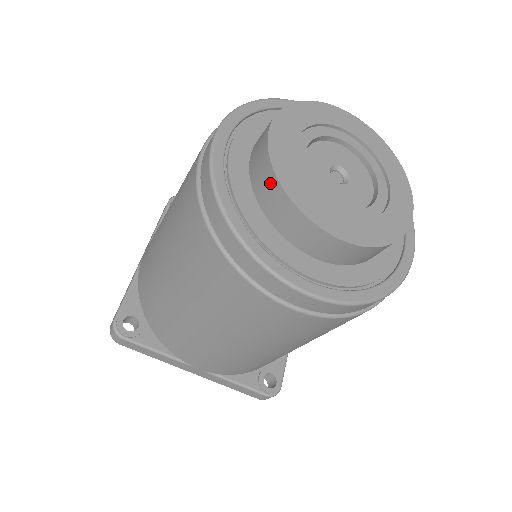
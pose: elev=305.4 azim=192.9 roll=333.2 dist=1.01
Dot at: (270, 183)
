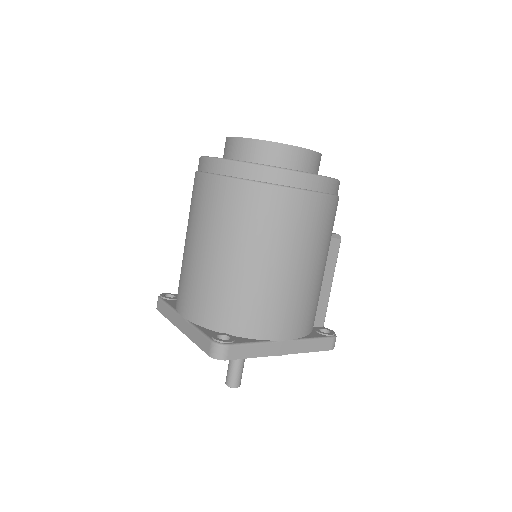
Dot at: occluded
